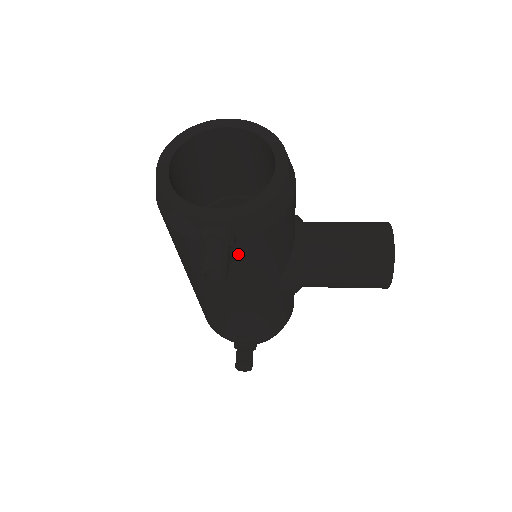
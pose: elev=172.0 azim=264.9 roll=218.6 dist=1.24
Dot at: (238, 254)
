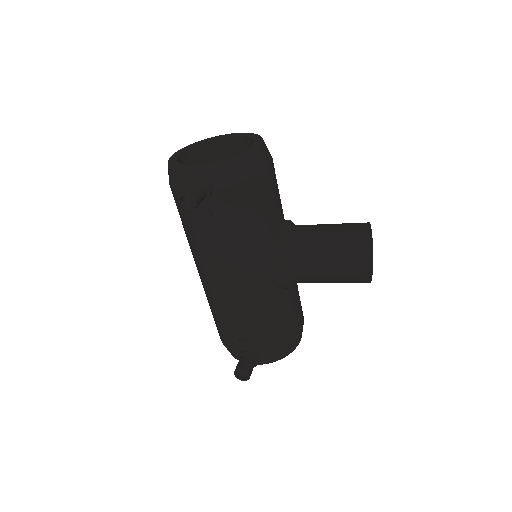
Dot at: (217, 208)
